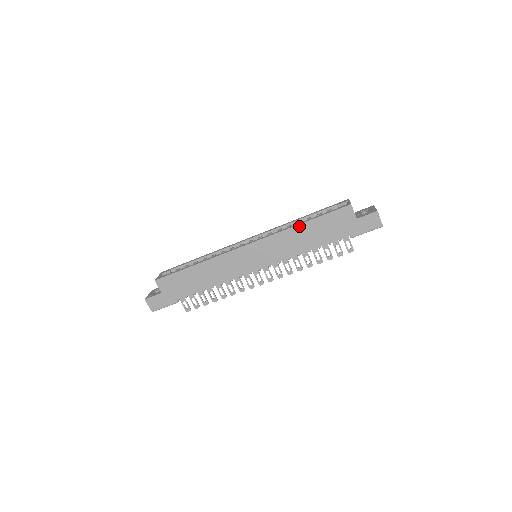
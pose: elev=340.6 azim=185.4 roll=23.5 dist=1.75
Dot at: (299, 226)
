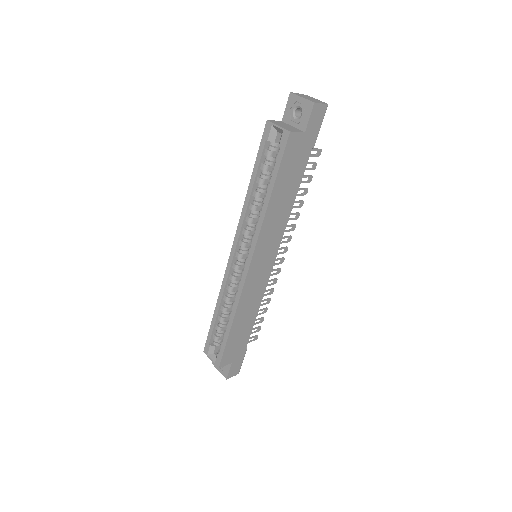
Dot at: (270, 204)
